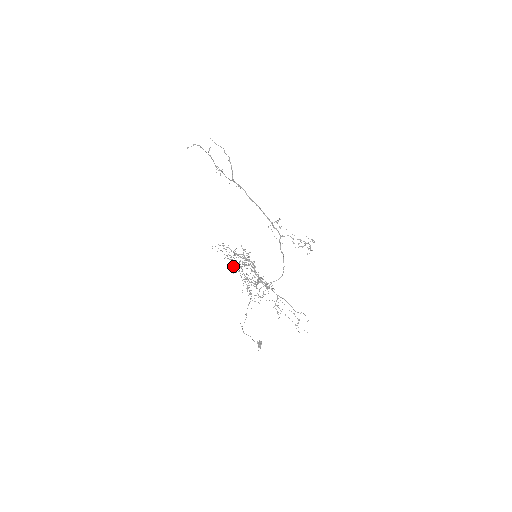
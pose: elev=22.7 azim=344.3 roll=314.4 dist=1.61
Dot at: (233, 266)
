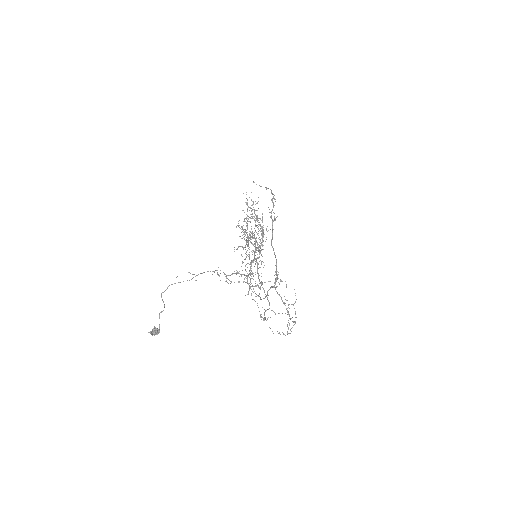
Dot at: occluded
